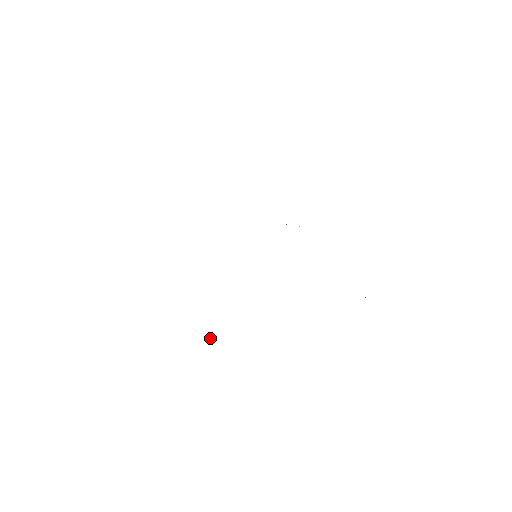
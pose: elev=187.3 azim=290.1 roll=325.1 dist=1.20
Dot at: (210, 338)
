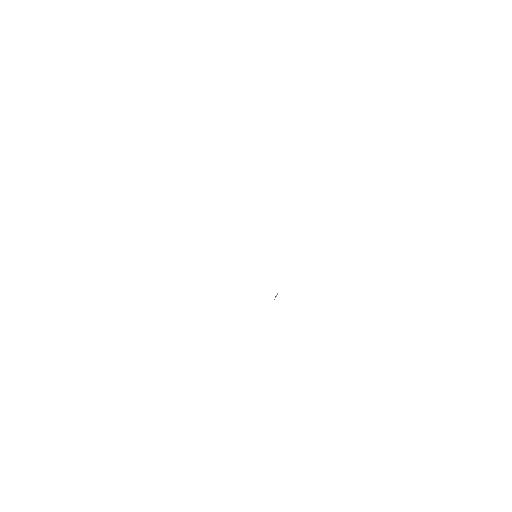
Dot at: occluded
